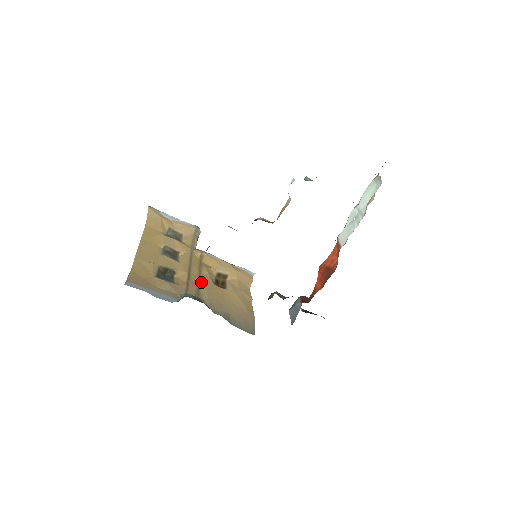
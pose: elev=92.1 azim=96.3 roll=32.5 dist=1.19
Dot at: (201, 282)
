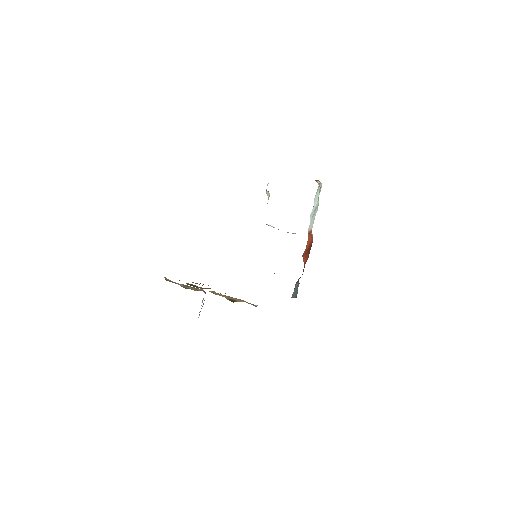
Dot at: occluded
